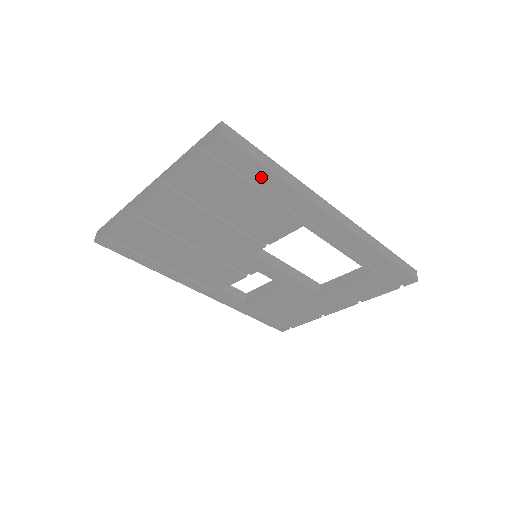
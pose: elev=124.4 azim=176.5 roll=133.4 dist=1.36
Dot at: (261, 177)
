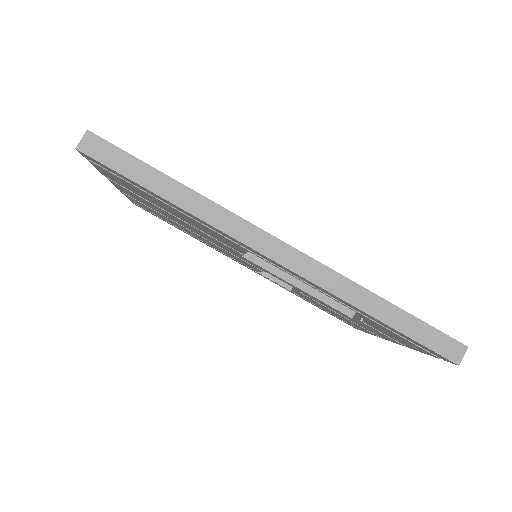
Dot at: (154, 195)
